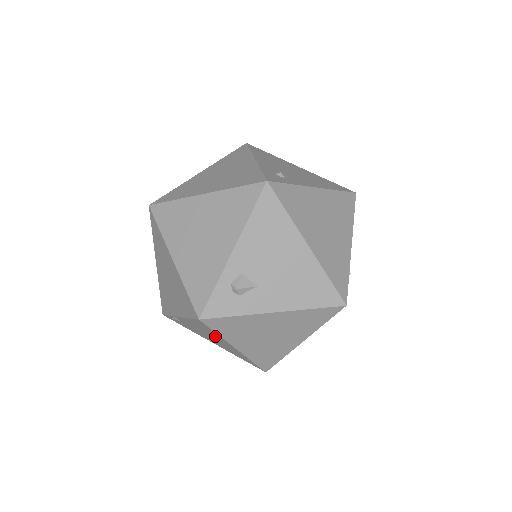
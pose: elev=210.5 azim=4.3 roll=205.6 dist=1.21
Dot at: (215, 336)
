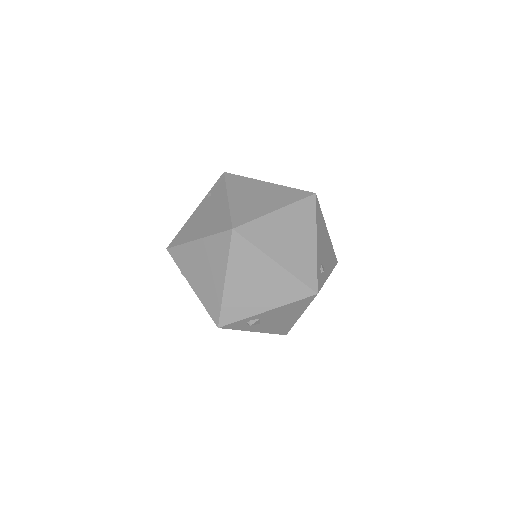
Dot at: occluded
